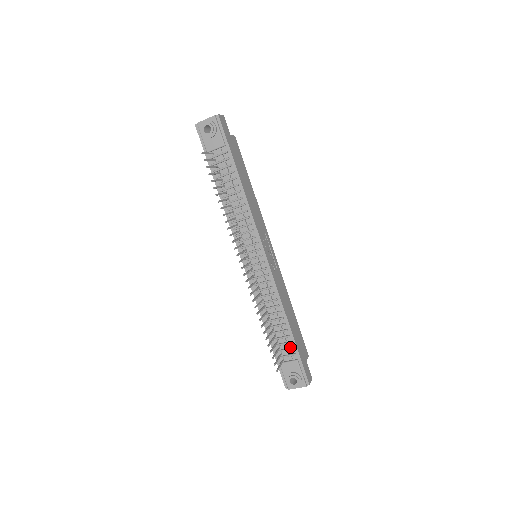
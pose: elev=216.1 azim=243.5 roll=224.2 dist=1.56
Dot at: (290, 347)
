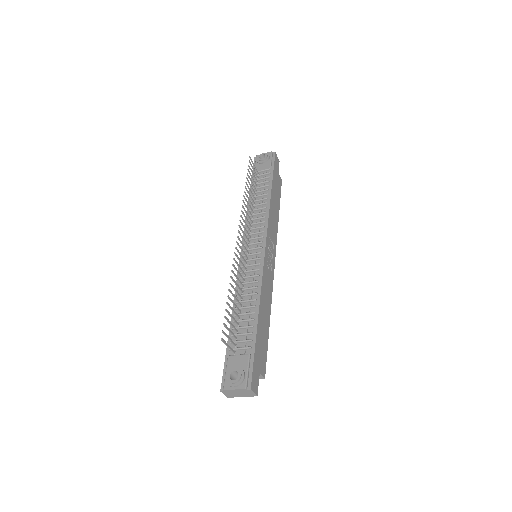
Dot at: (248, 339)
